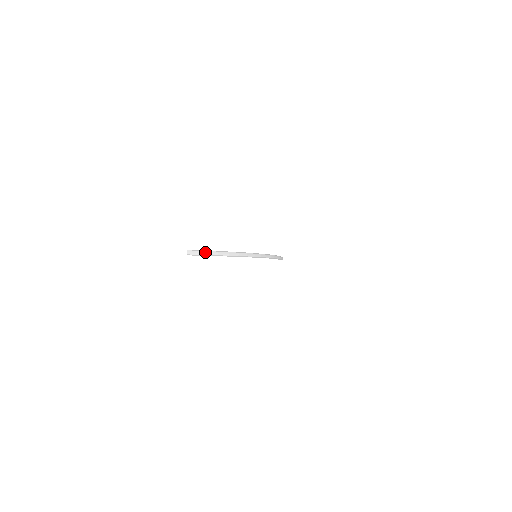
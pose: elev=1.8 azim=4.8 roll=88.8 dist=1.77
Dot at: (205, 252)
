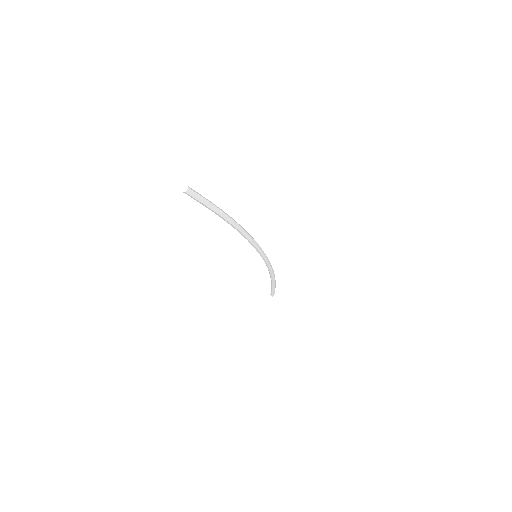
Dot at: (208, 200)
